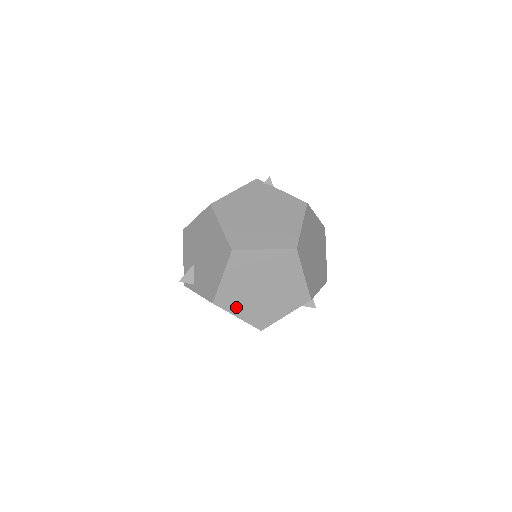
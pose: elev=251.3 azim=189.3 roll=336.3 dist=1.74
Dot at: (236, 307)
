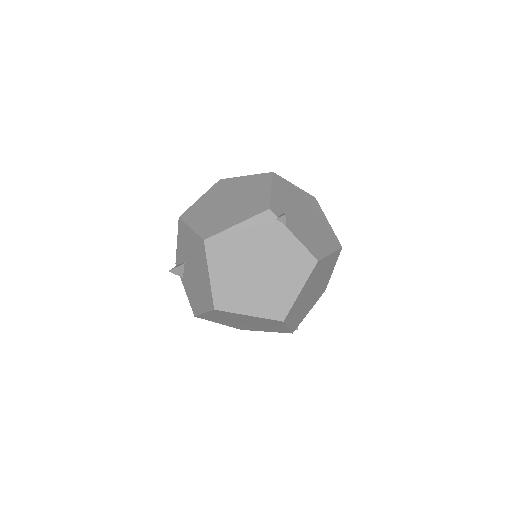
Dot at: (218, 321)
